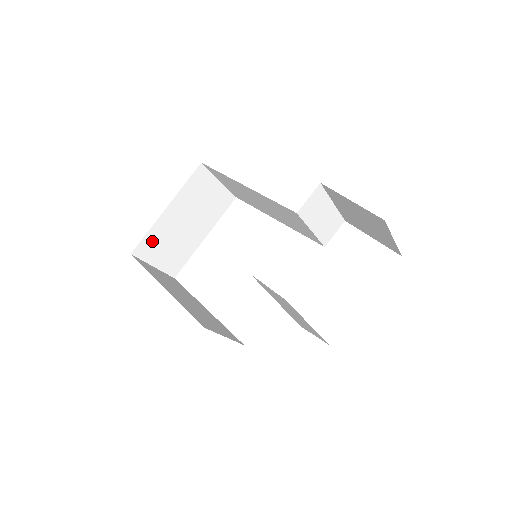
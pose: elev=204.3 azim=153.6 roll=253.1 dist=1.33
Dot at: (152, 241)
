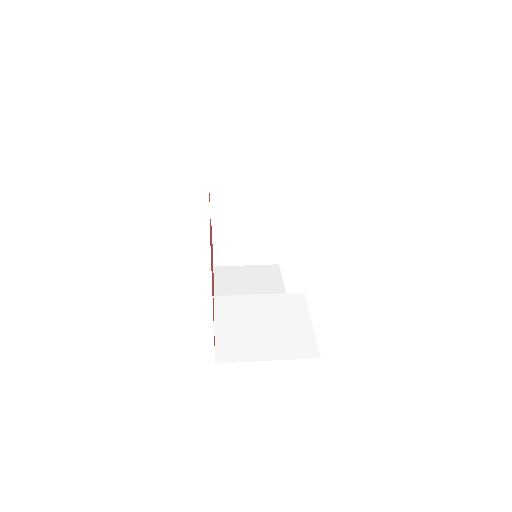
Dot at: (224, 249)
